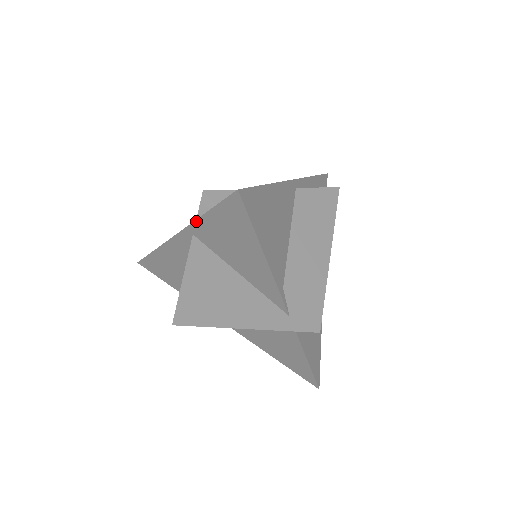
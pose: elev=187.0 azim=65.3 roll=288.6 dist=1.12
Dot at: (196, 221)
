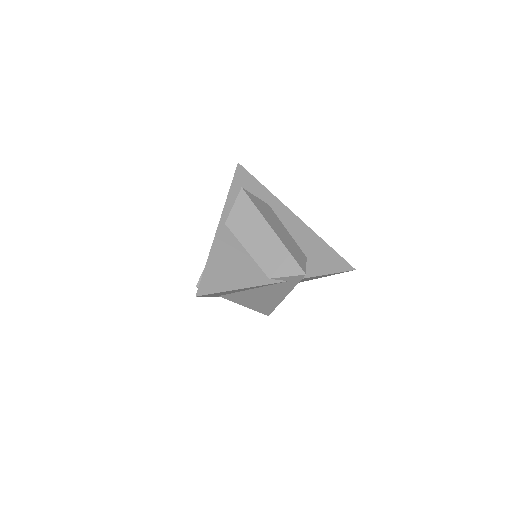
Dot at: occluded
